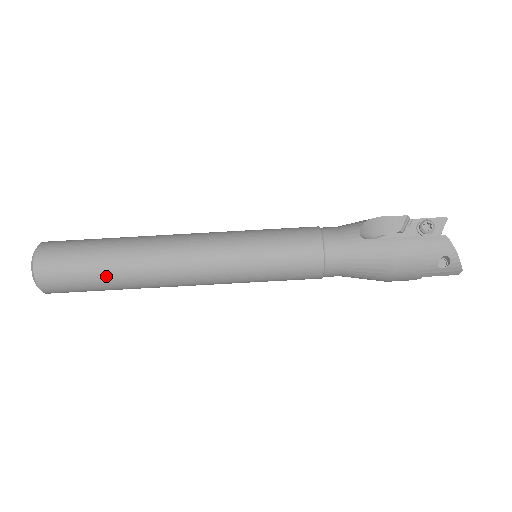
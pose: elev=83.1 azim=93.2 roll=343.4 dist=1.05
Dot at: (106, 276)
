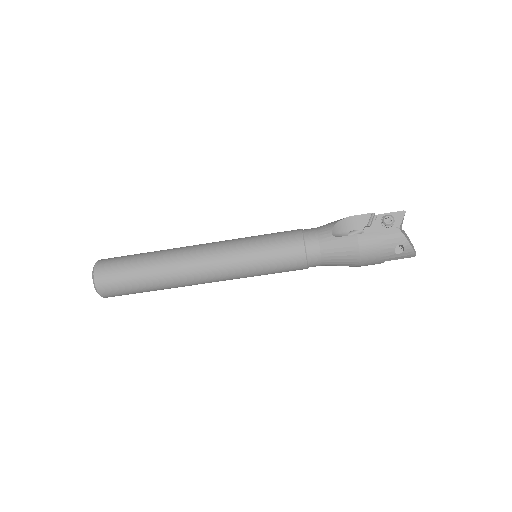
Dot at: (146, 282)
